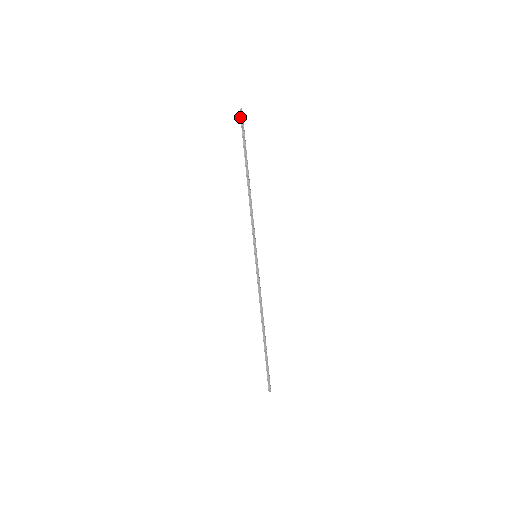
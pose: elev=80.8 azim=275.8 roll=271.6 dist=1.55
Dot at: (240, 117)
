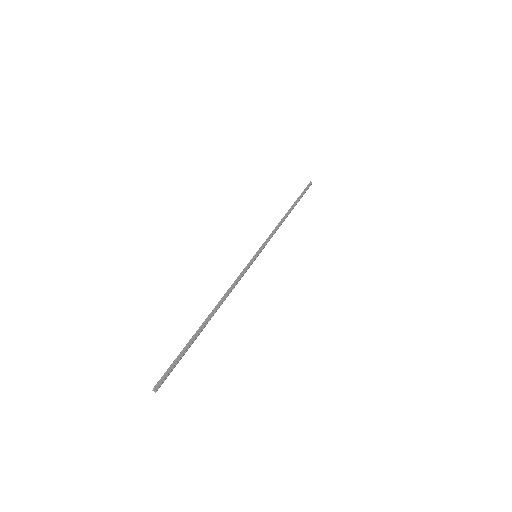
Dot at: (308, 184)
